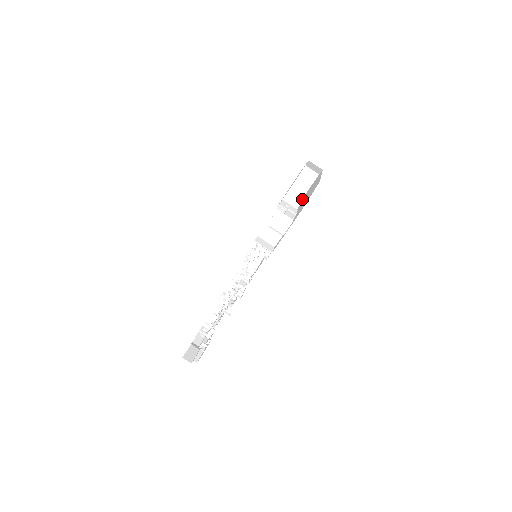
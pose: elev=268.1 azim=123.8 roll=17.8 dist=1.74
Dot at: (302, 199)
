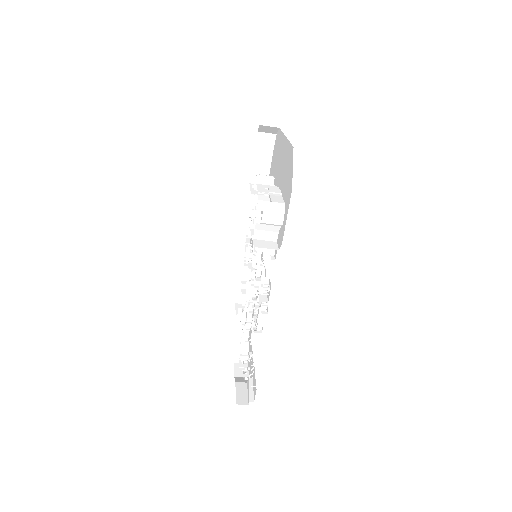
Dot at: (272, 170)
